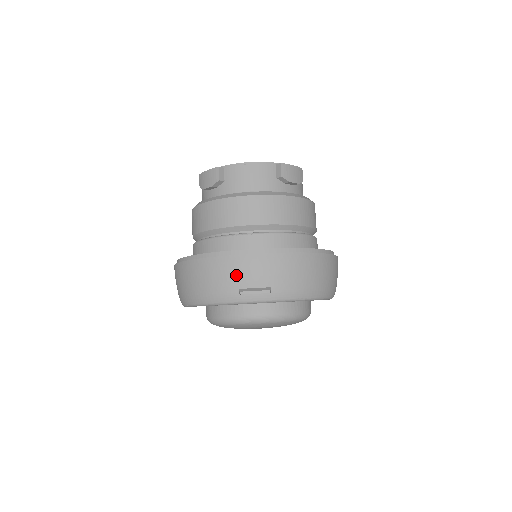
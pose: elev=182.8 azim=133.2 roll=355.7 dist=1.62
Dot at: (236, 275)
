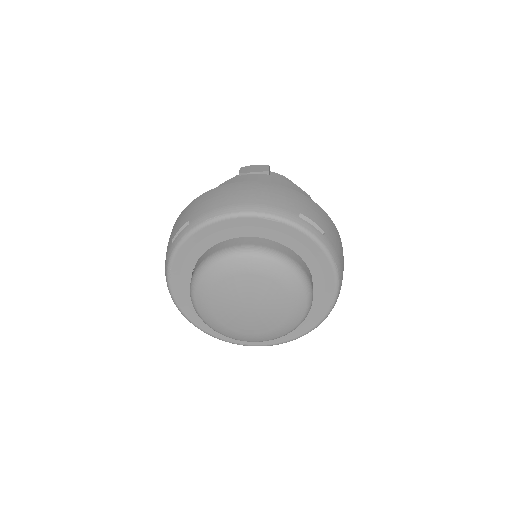
Dot at: (172, 234)
